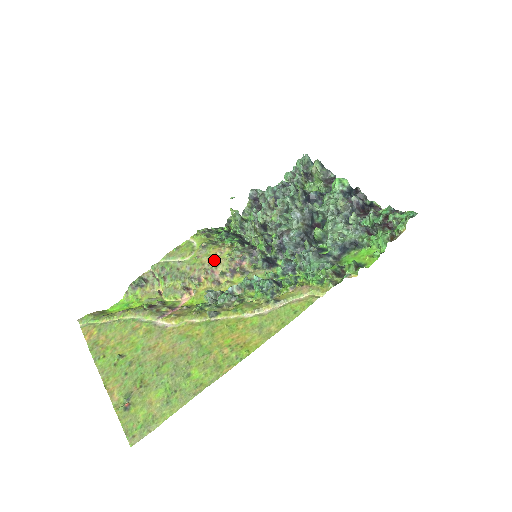
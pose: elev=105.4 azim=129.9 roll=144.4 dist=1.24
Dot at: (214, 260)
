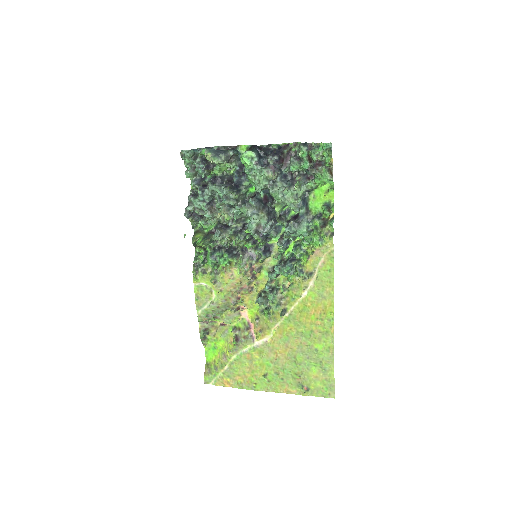
Dot at: (235, 283)
